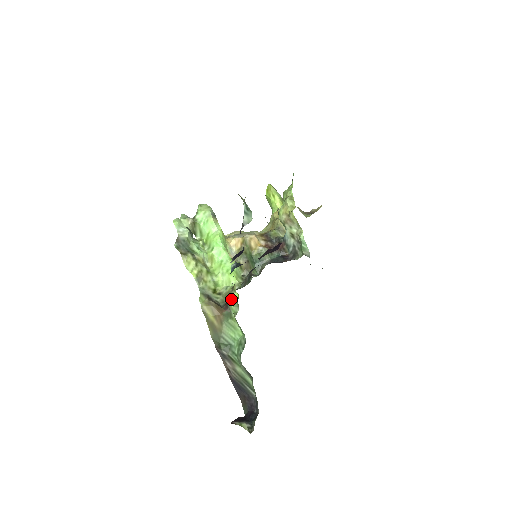
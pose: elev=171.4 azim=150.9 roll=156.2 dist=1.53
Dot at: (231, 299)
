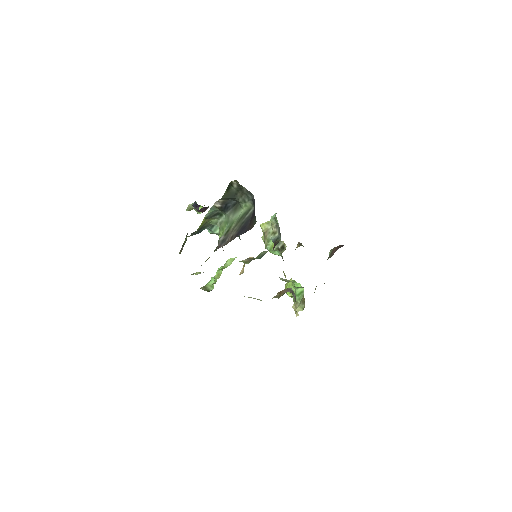
Dot at: occluded
